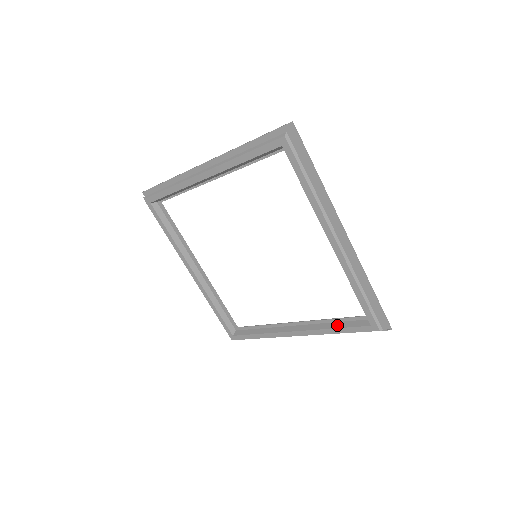
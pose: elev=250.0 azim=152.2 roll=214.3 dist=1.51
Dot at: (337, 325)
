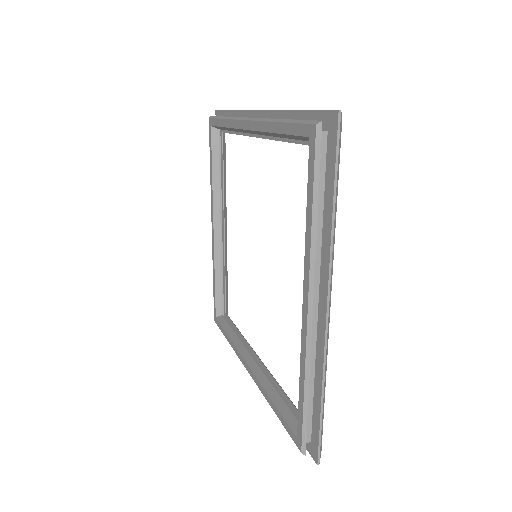
Dot at: (277, 400)
